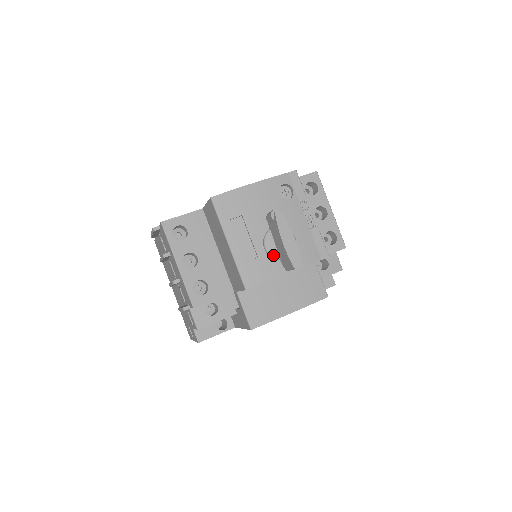
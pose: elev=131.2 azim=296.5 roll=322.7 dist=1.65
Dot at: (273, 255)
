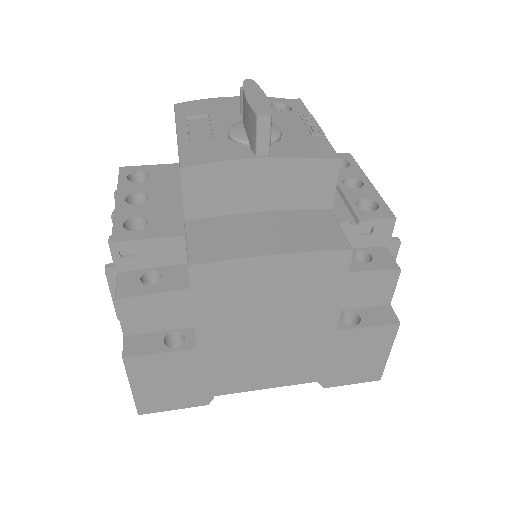
Dot at: (238, 137)
